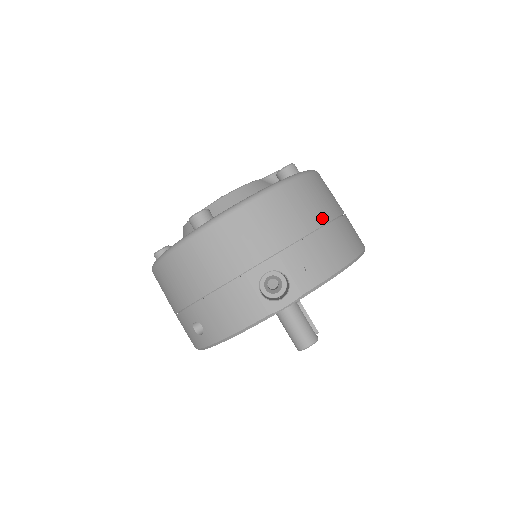
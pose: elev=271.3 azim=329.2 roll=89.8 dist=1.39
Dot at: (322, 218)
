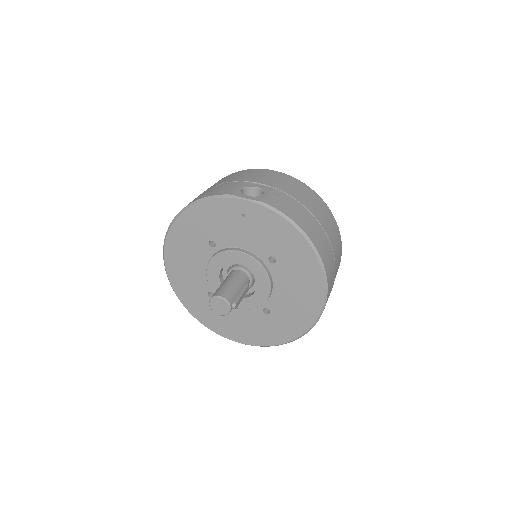
Dot at: (316, 215)
